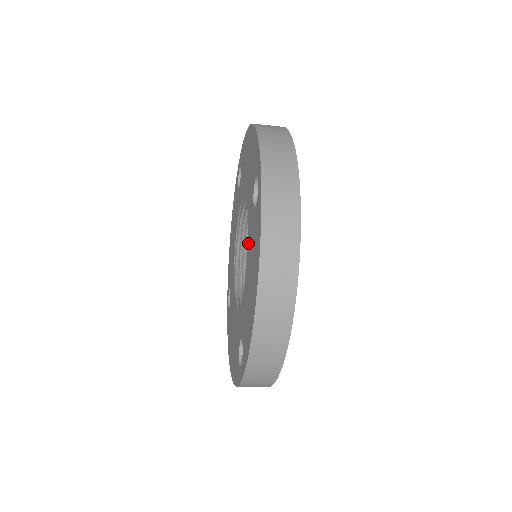
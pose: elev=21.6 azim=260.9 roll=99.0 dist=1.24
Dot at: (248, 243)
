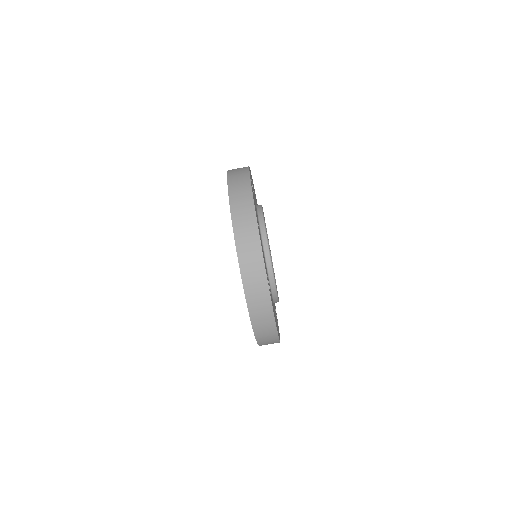
Dot at: occluded
